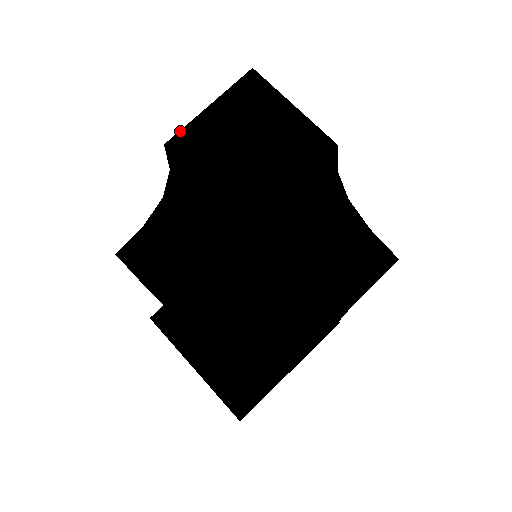
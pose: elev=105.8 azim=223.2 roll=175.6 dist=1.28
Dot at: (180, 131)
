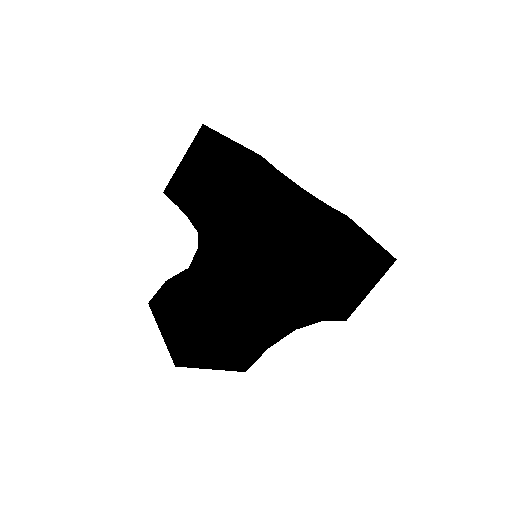
Dot at: (169, 181)
